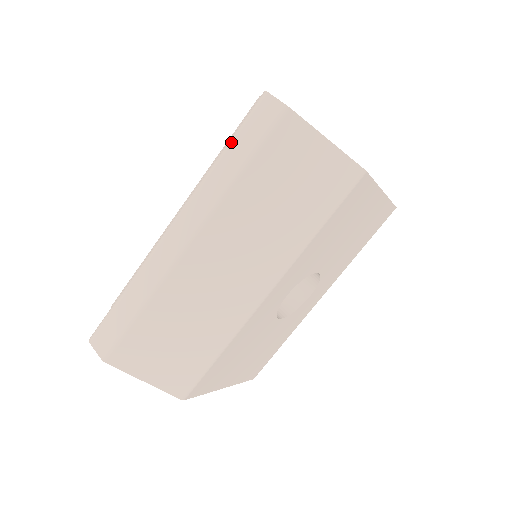
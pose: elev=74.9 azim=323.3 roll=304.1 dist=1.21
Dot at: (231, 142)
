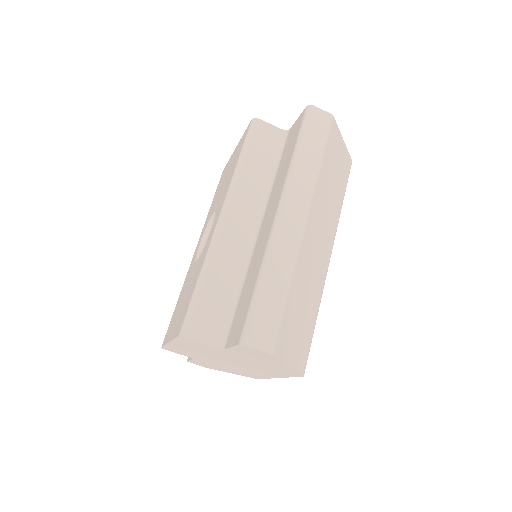
Dot at: (304, 141)
